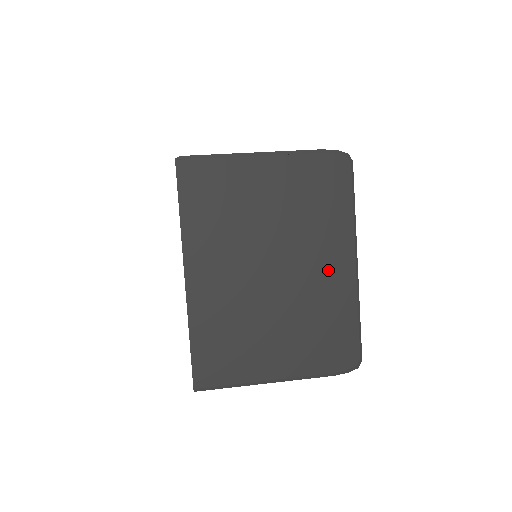
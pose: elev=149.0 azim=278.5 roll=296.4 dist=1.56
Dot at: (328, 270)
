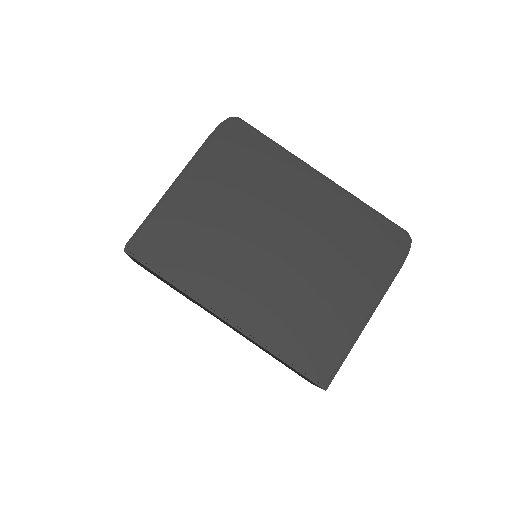
Dot at: (310, 202)
